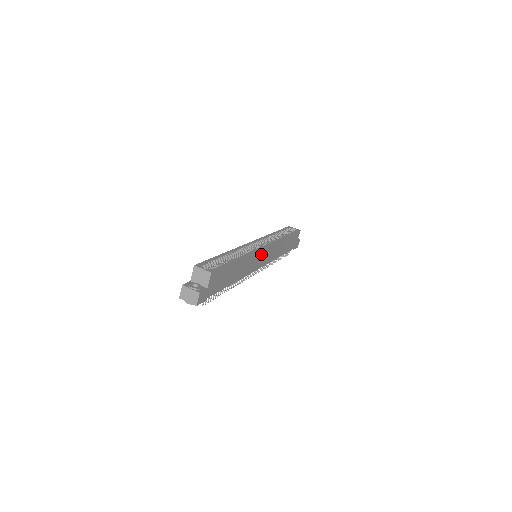
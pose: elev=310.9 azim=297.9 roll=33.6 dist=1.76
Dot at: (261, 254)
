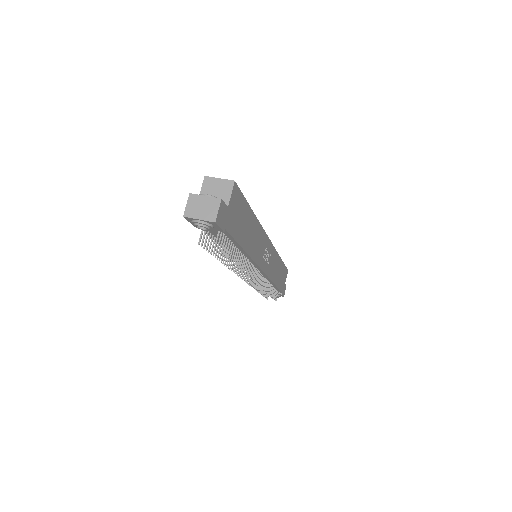
Dot at: (266, 246)
